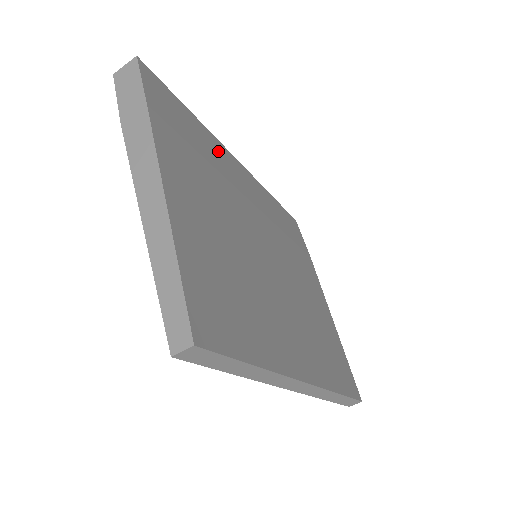
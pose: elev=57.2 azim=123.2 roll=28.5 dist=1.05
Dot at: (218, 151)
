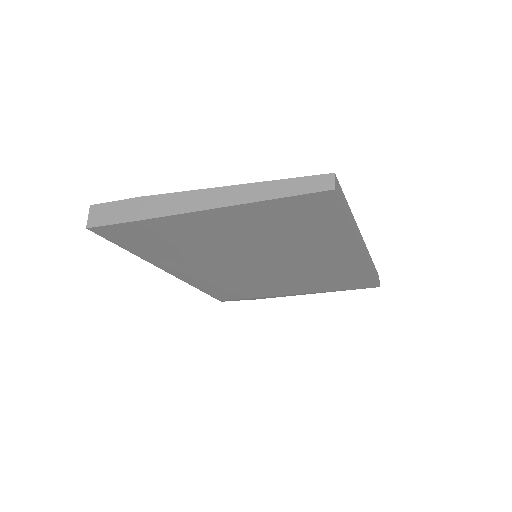
Dot at: occluded
